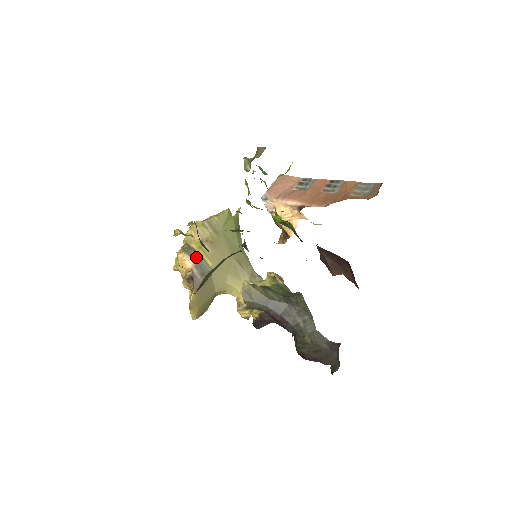
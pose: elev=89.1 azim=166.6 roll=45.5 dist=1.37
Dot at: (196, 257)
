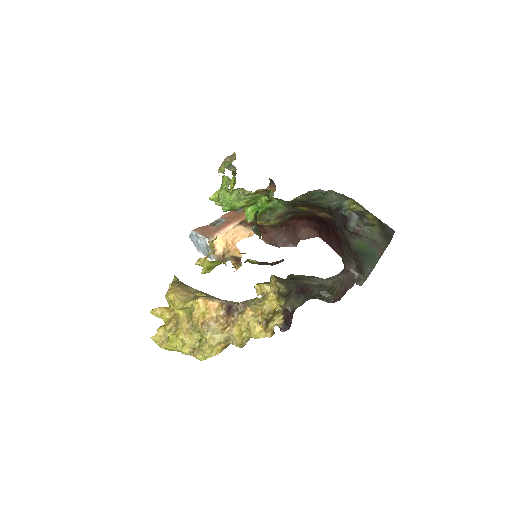
Dot at: (211, 297)
